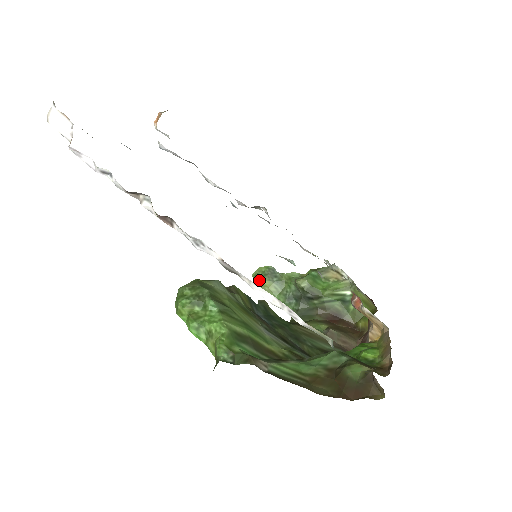
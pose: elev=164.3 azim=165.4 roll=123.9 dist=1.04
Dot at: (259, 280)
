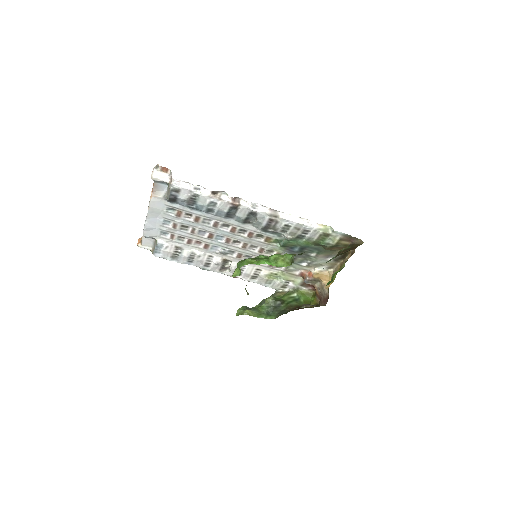
Dot at: (244, 311)
